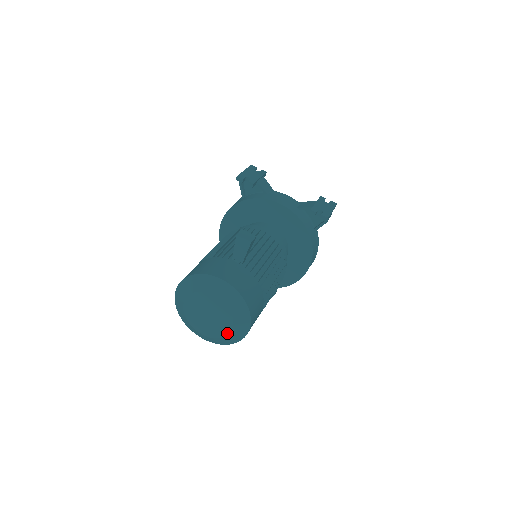
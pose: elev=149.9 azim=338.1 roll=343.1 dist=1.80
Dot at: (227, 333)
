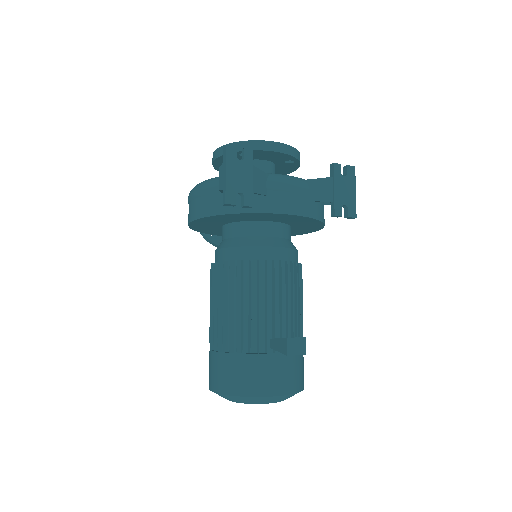
Dot at: occluded
